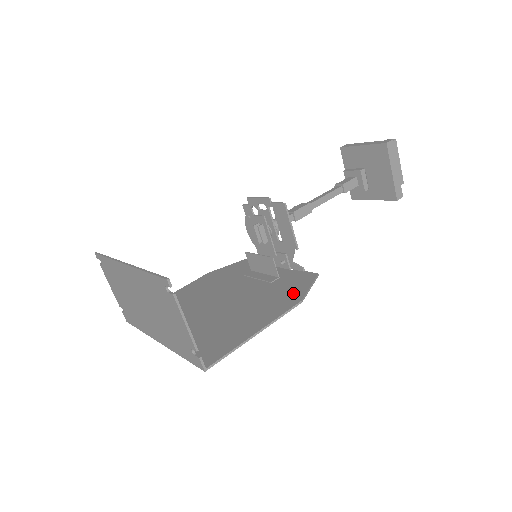
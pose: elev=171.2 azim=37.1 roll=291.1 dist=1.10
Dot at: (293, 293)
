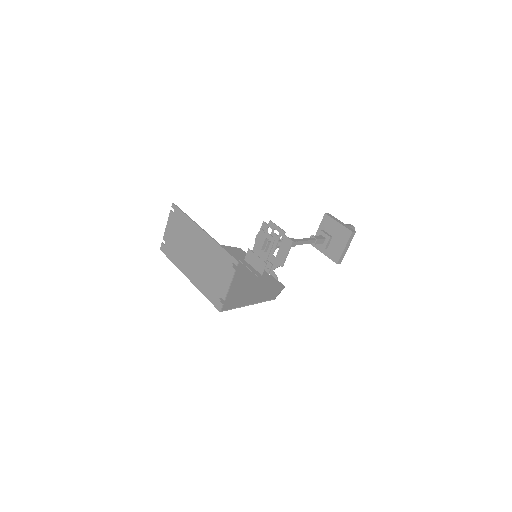
Dot at: (270, 291)
